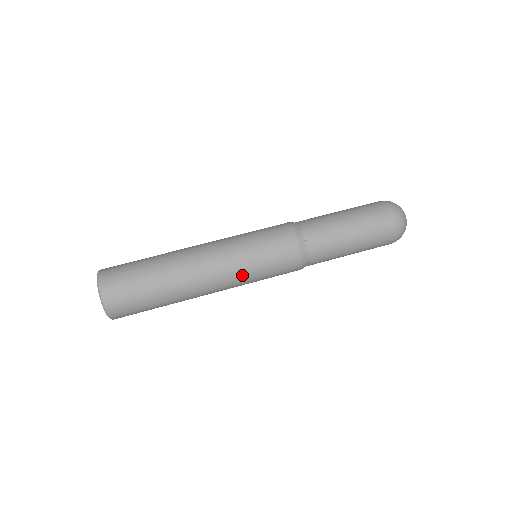
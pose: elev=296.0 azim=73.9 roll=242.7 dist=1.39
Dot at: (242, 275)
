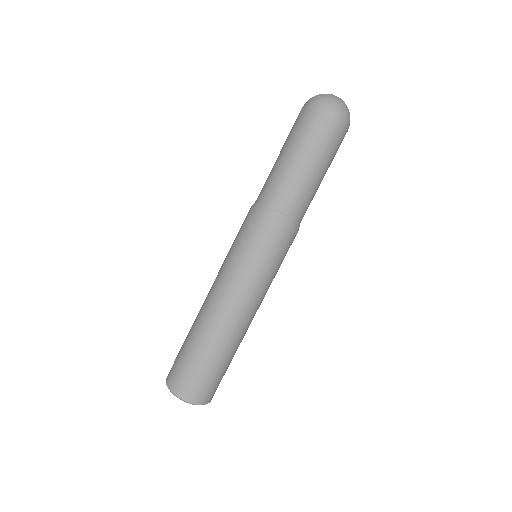
Dot at: (267, 287)
